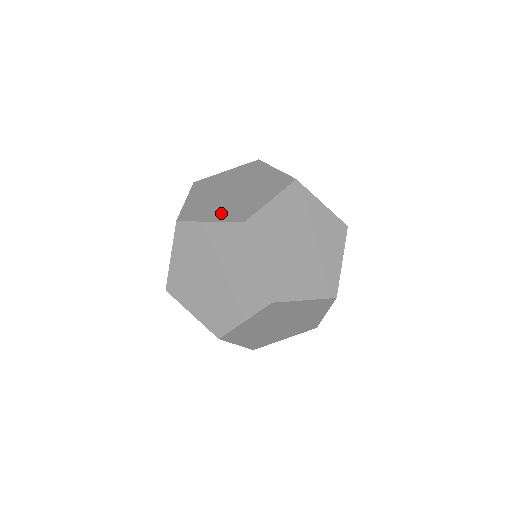
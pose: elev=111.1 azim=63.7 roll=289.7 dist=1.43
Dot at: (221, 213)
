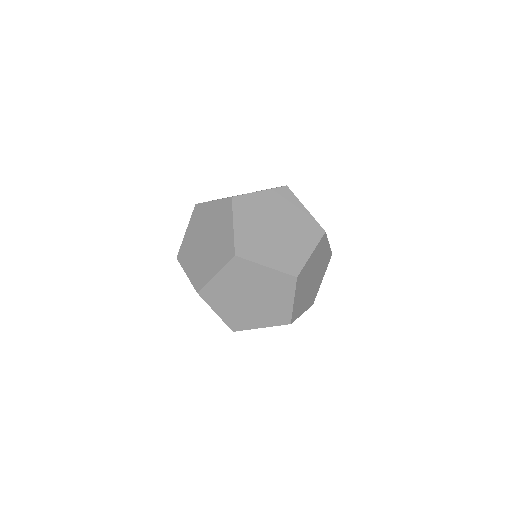
Dot at: occluded
